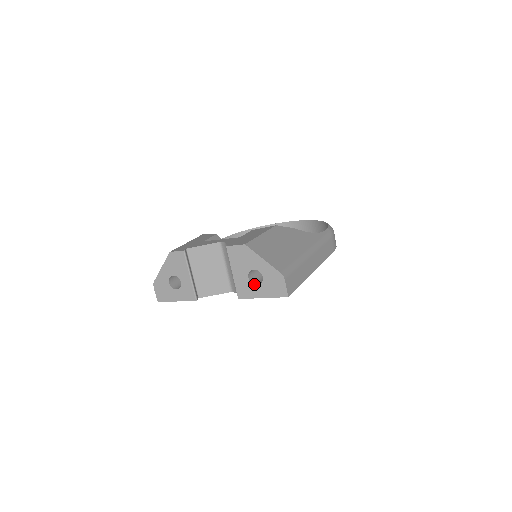
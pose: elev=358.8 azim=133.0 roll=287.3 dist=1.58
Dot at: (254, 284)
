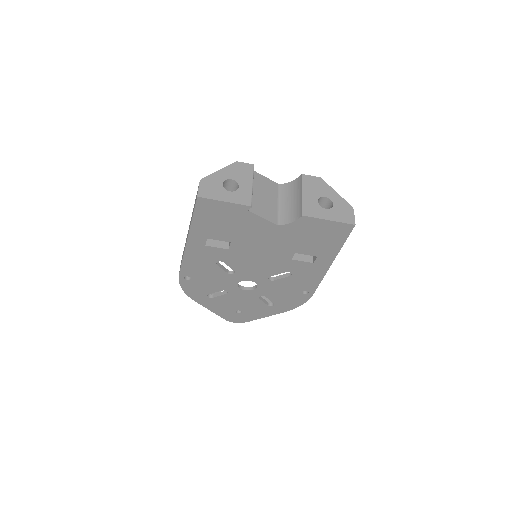
Dot at: (323, 208)
